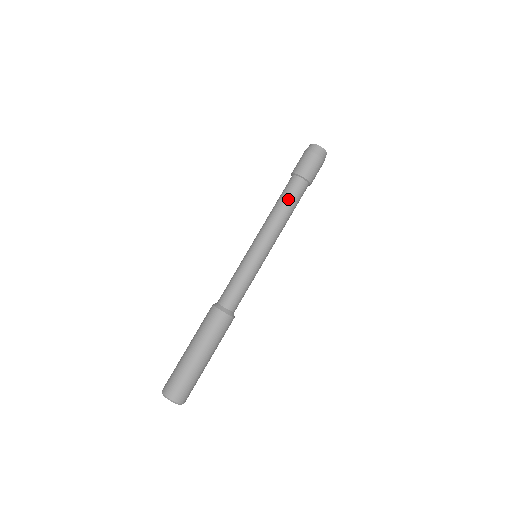
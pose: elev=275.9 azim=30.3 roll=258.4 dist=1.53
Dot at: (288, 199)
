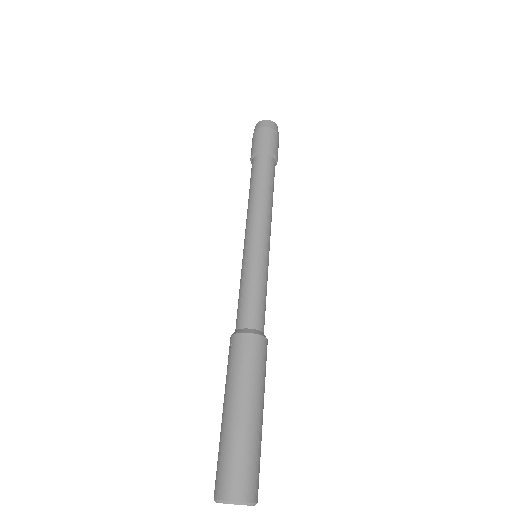
Dot at: (268, 180)
